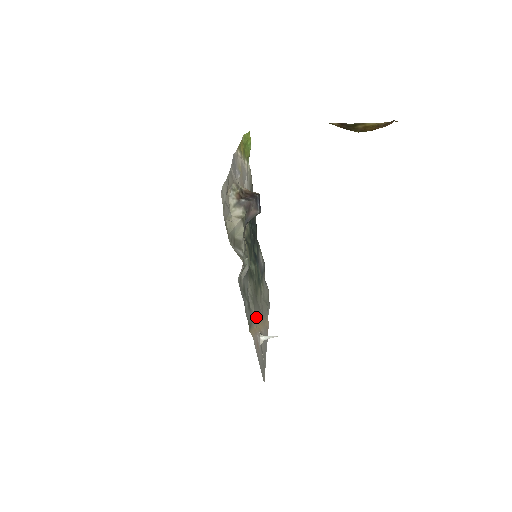
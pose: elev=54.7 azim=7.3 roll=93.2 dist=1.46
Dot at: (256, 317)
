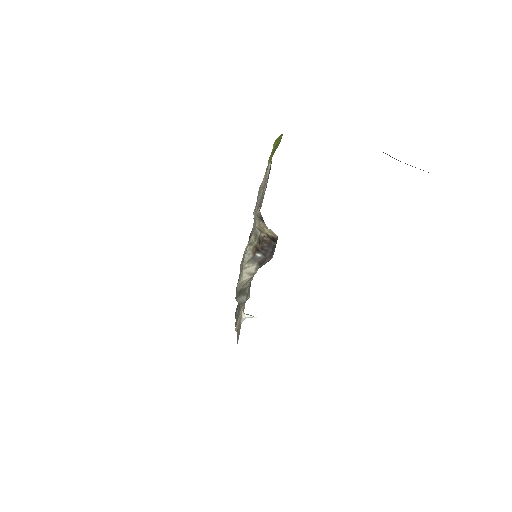
Dot at: occluded
